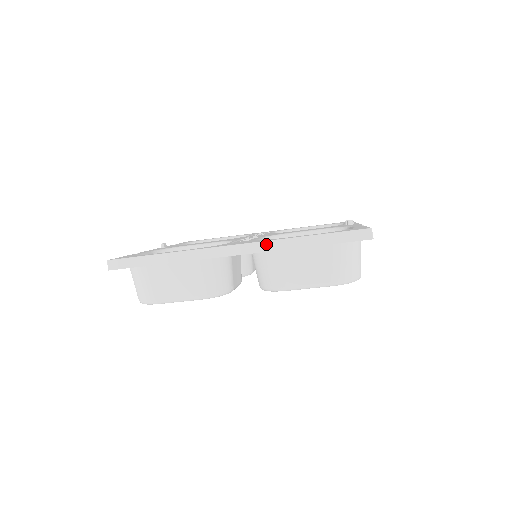
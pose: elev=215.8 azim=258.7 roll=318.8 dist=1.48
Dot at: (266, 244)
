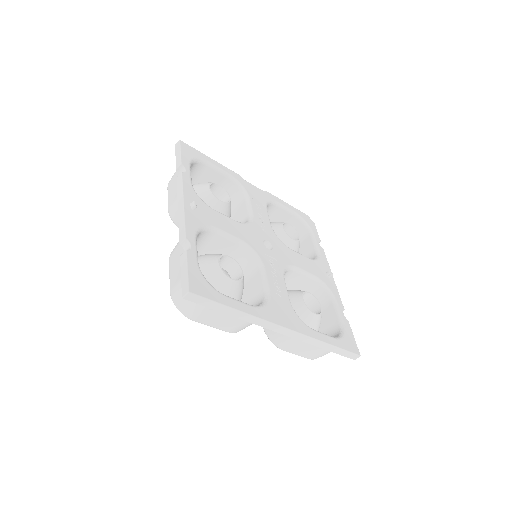
Dot at: (306, 338)
